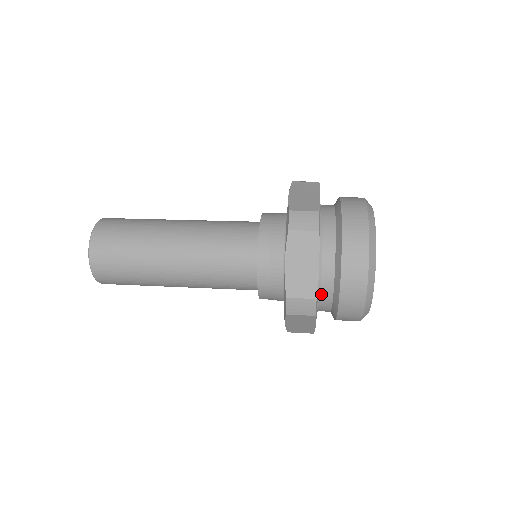
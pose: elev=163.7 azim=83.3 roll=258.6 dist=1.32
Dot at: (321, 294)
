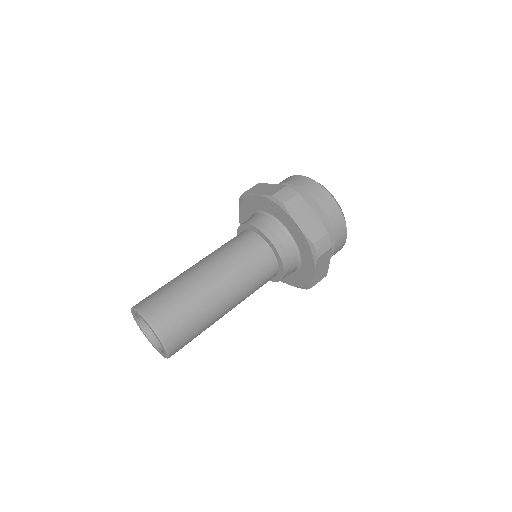
Dot at: occluded
